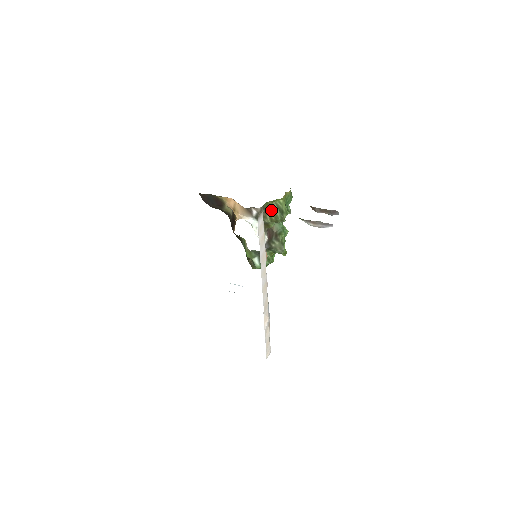
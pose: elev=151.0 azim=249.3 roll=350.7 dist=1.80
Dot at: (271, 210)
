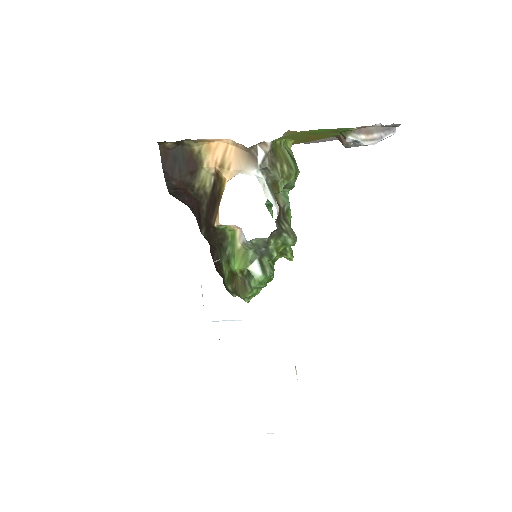
Dot at: (281, 155)
